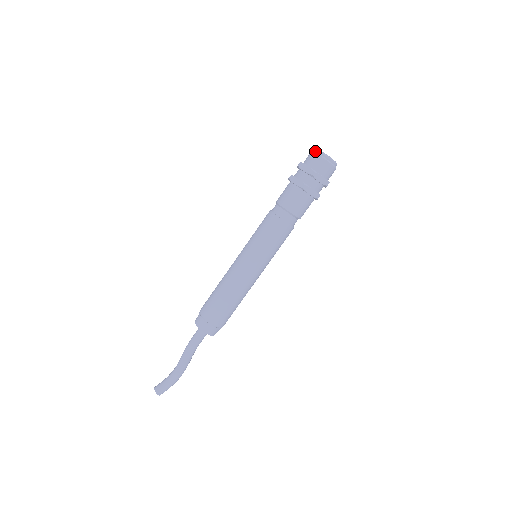
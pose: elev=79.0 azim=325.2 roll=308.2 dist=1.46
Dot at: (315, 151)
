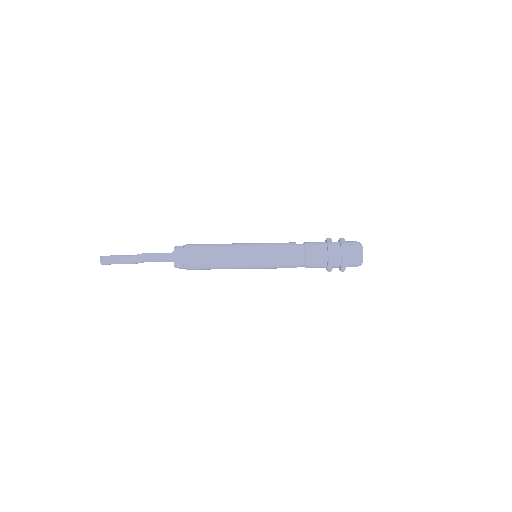
Dot at: (361, 260)
